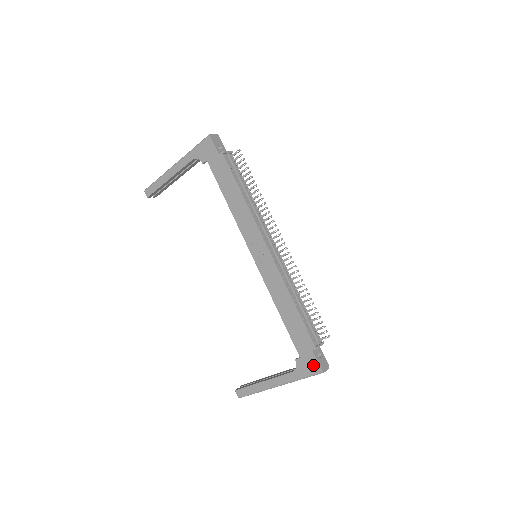
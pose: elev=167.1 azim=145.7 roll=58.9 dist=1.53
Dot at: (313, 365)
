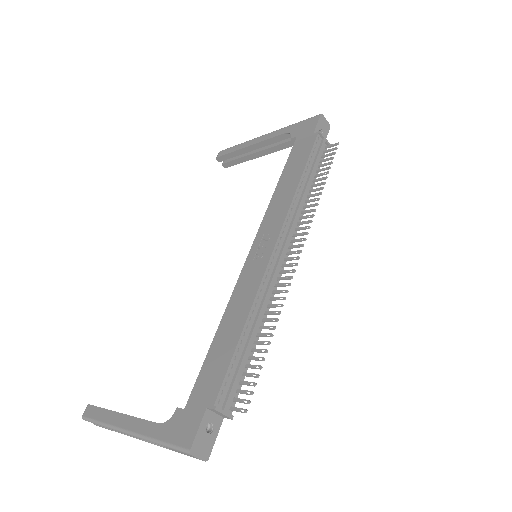
Dot at: (188, 431)
